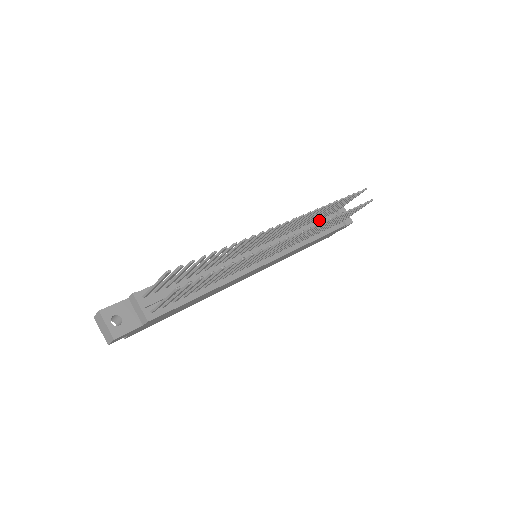
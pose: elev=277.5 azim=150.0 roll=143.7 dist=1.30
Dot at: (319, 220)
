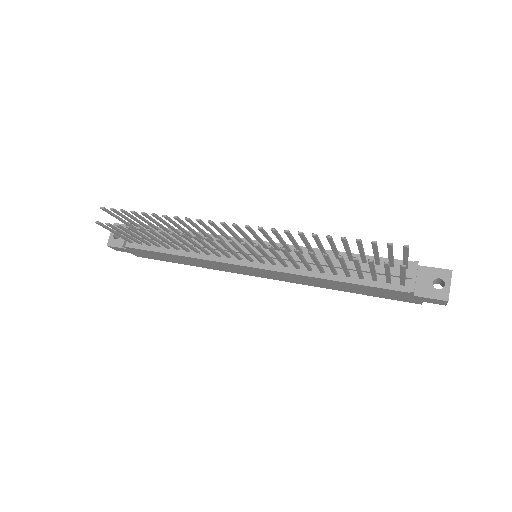
Dot at: occluded
